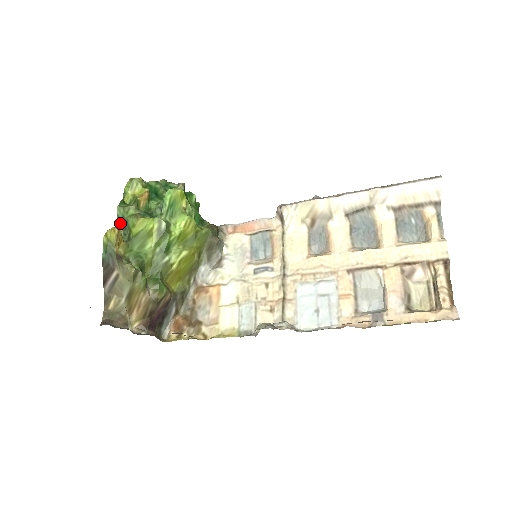
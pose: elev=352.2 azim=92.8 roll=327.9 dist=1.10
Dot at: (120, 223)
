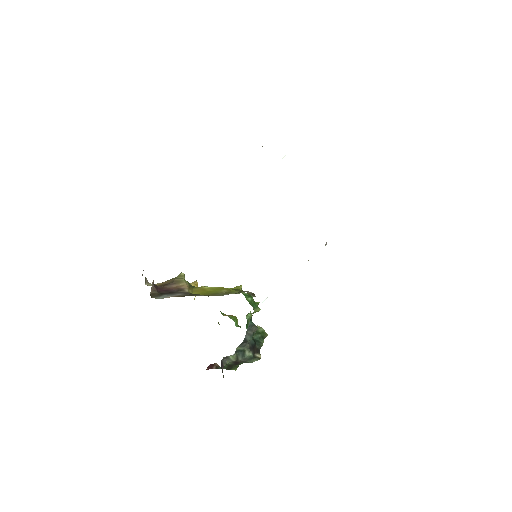
Dot at: occluded
